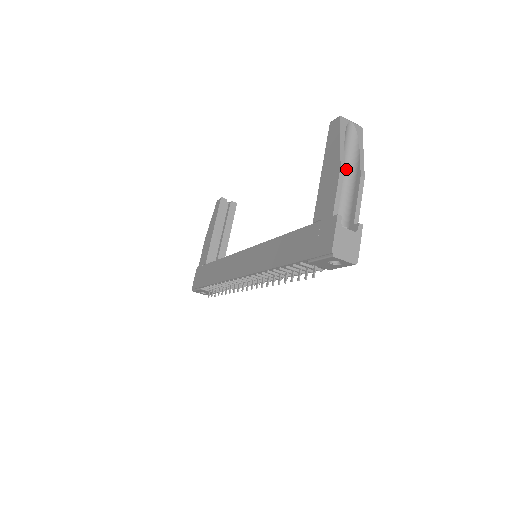
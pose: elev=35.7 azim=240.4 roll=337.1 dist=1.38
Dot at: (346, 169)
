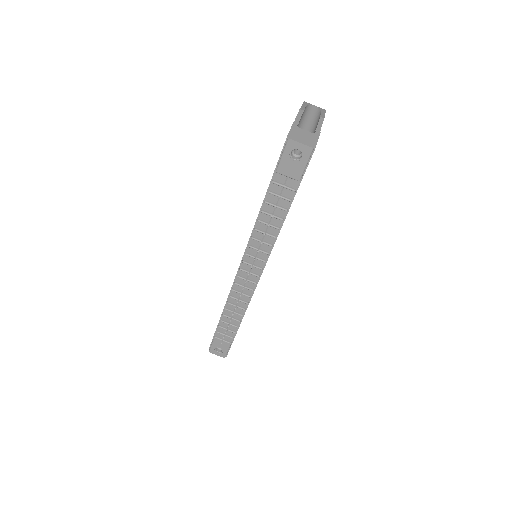
Dot at: (310, 123)
